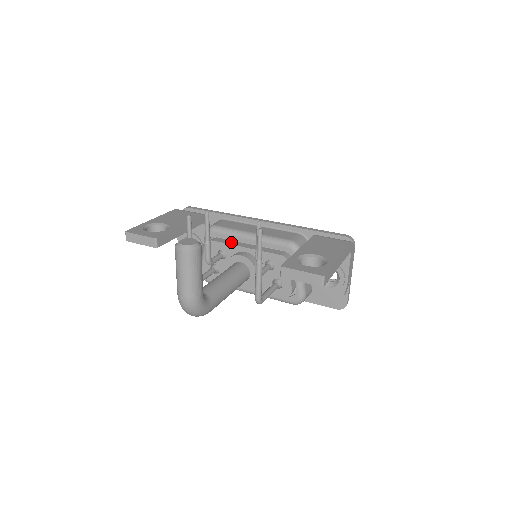
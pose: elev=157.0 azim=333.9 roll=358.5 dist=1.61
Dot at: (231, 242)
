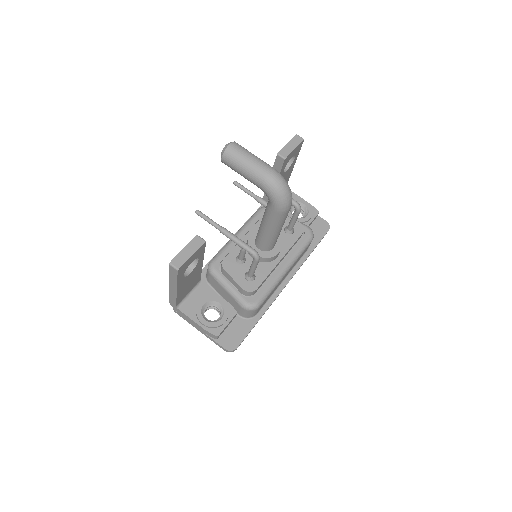
Dot at: (234, 249)
